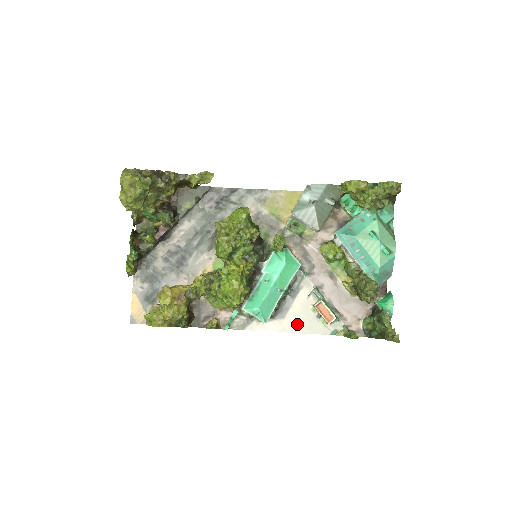
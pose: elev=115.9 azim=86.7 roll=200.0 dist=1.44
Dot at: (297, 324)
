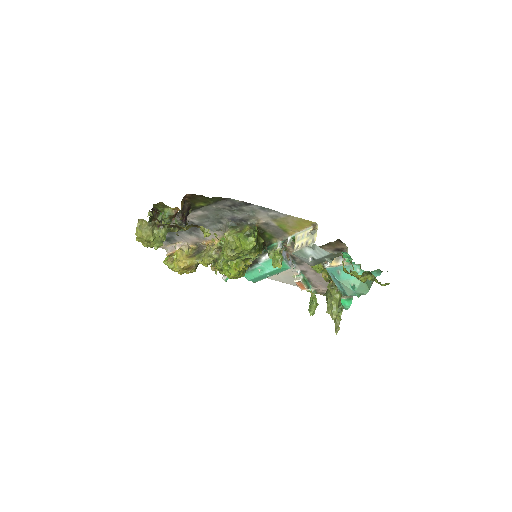
Dot at: (280, 278)
